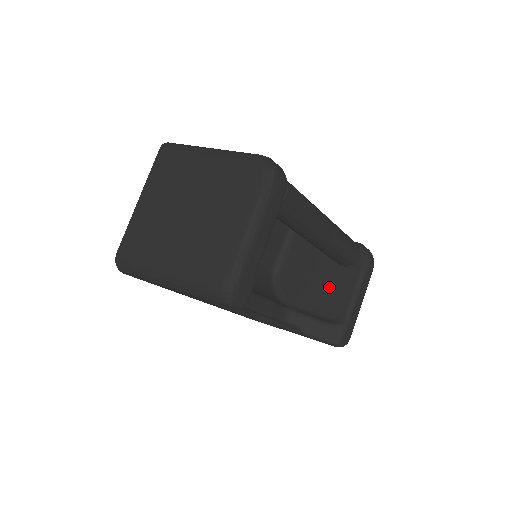
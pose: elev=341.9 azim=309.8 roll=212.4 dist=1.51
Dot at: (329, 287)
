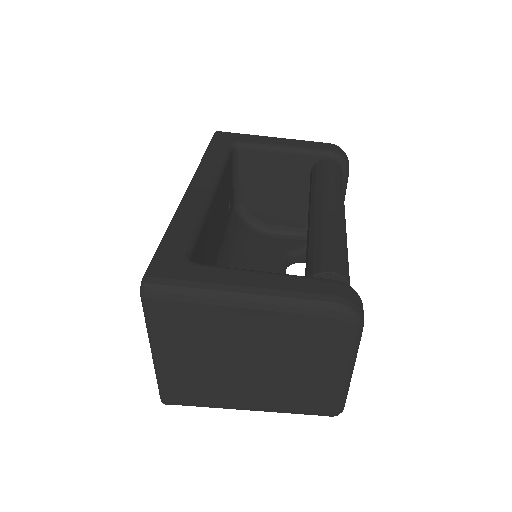
Dot at: occluded
